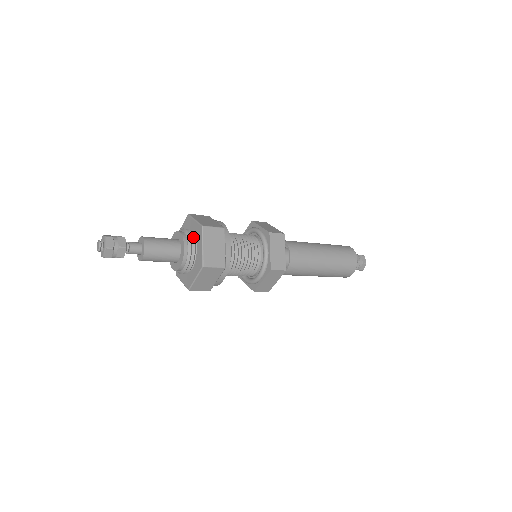
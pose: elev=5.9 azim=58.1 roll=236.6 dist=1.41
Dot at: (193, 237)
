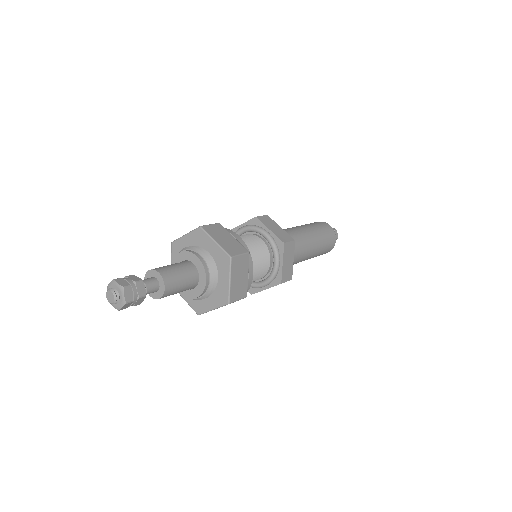
Dot at: (214, 265)
